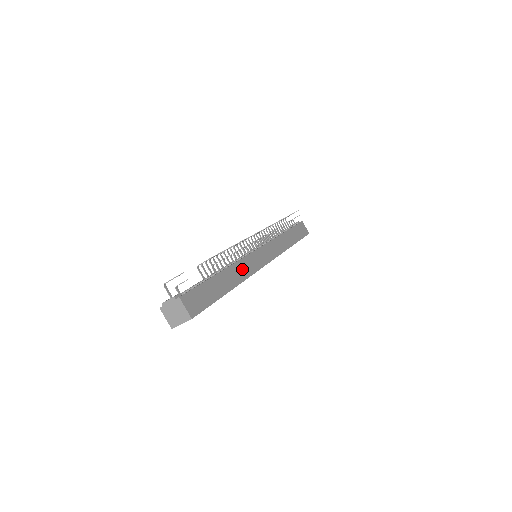
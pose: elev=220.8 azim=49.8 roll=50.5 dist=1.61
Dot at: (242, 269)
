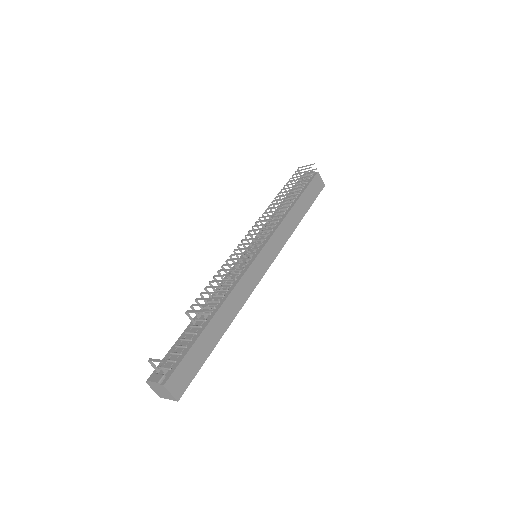
Dot at: (237, 298)
